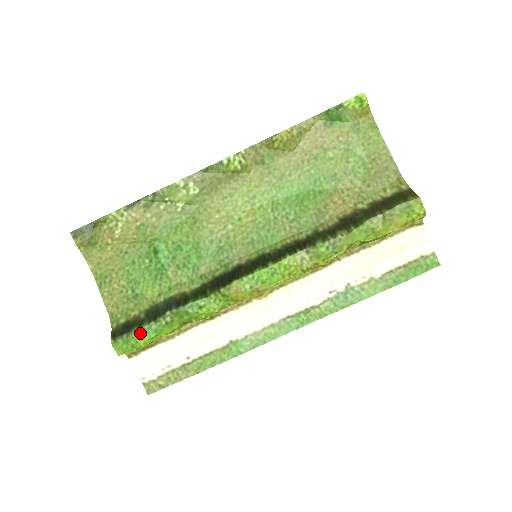
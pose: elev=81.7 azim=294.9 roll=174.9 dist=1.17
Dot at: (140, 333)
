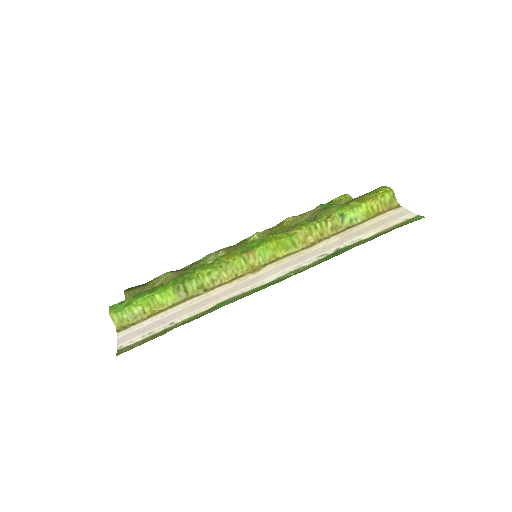
Dot at: (137, 296)
